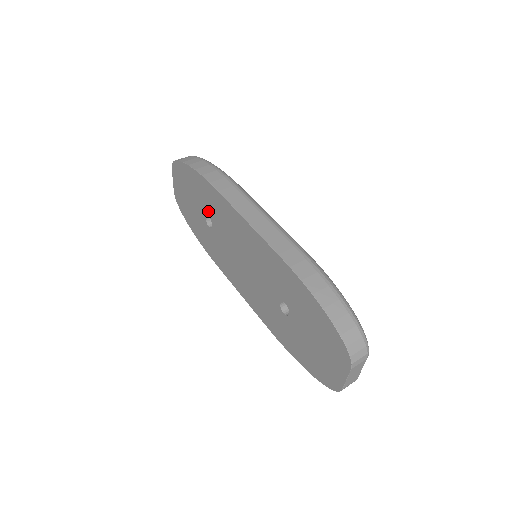
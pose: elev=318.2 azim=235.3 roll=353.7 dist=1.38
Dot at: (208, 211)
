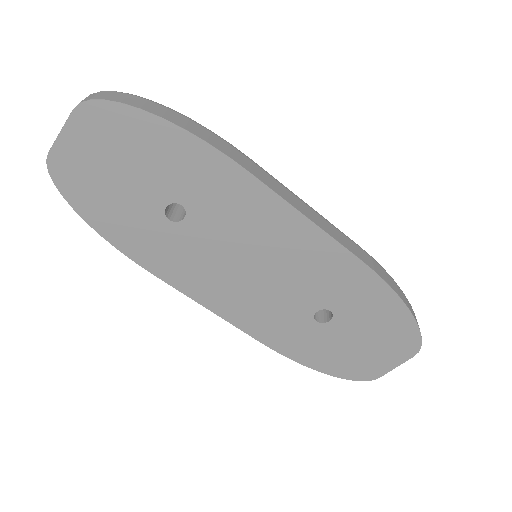
Dot at: (187, 197)
